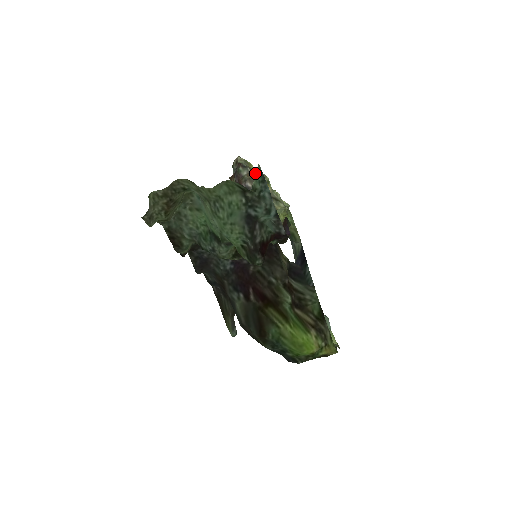
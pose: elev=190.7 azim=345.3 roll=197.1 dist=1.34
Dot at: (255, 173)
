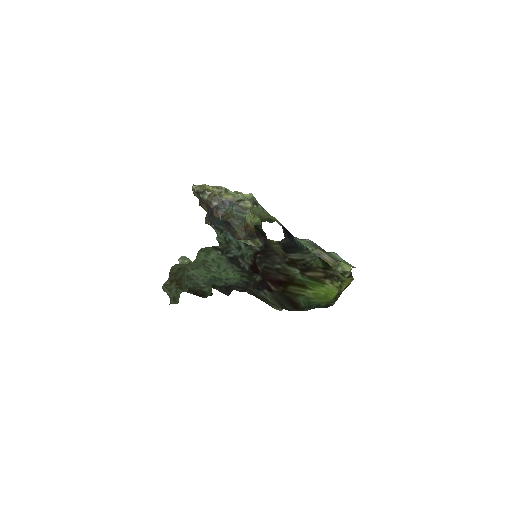
Dot at: (213, 191)
